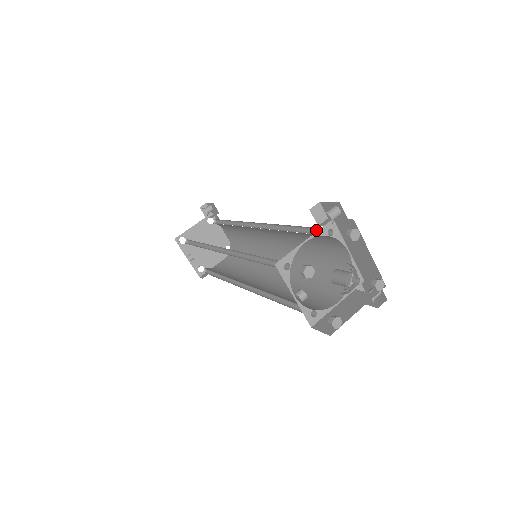
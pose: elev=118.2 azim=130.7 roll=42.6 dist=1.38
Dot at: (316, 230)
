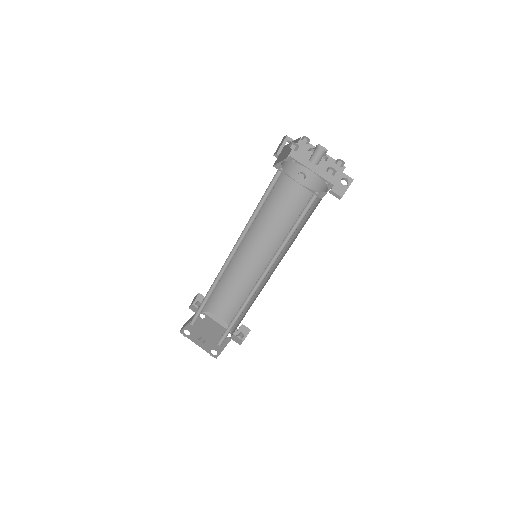
Dot at: (285, 178)
